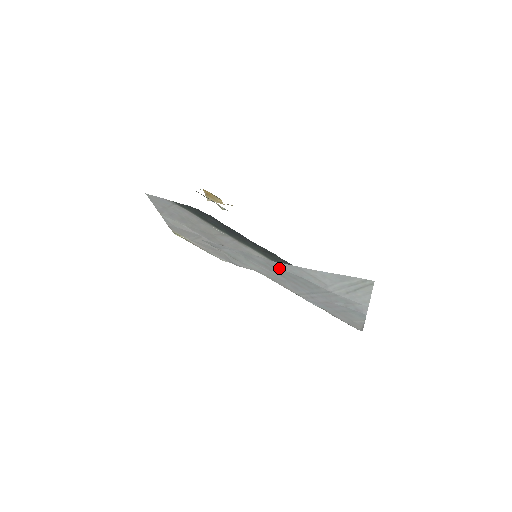
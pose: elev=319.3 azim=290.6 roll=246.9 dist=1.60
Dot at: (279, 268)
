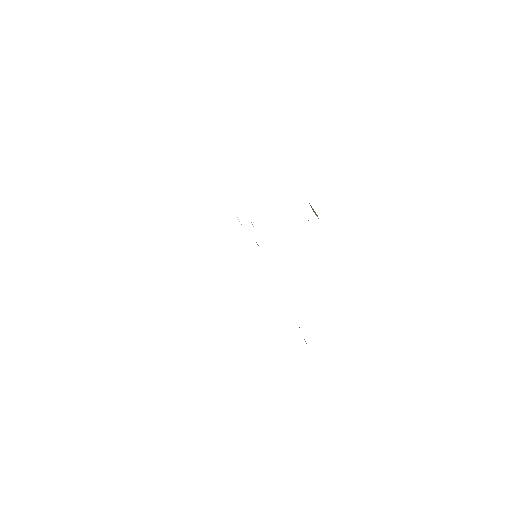
Dot at: occluded
